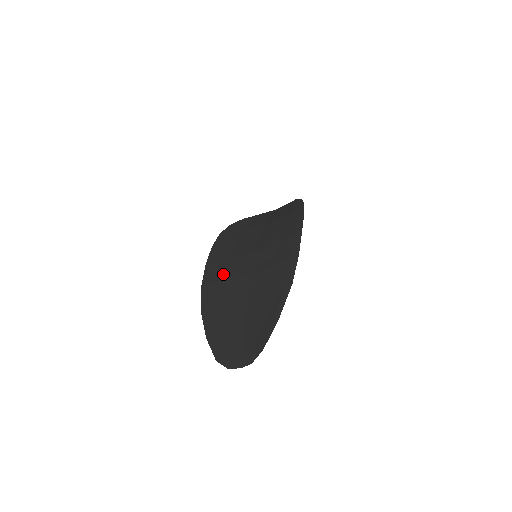
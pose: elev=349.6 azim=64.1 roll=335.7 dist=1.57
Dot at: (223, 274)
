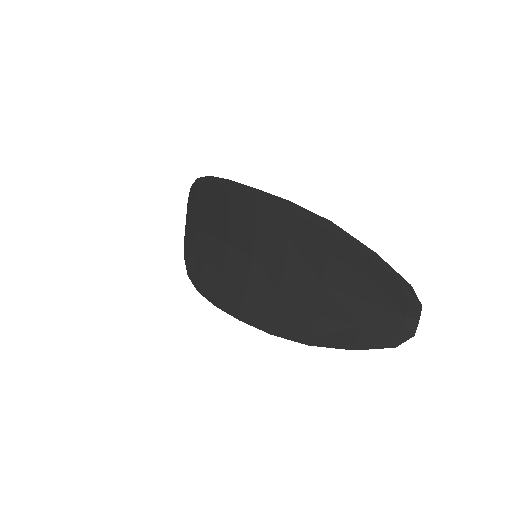
Dot at: (265, 303)
